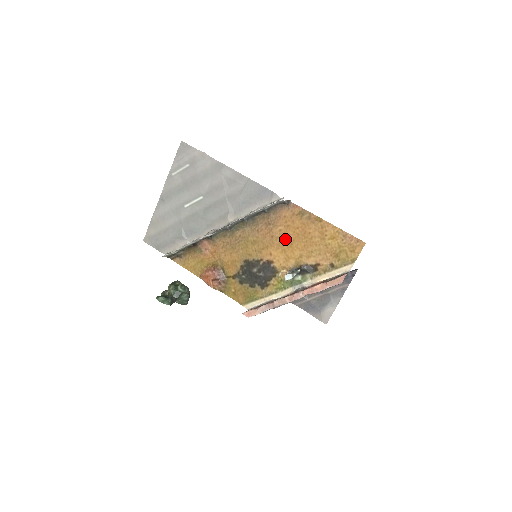
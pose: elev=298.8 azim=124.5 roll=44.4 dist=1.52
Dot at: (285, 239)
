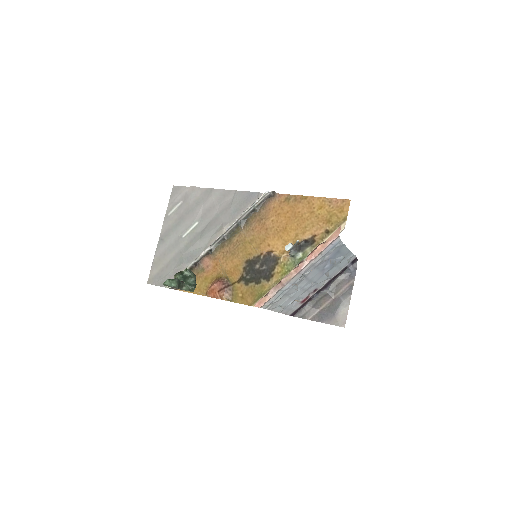
Dot at: (279, 226)
